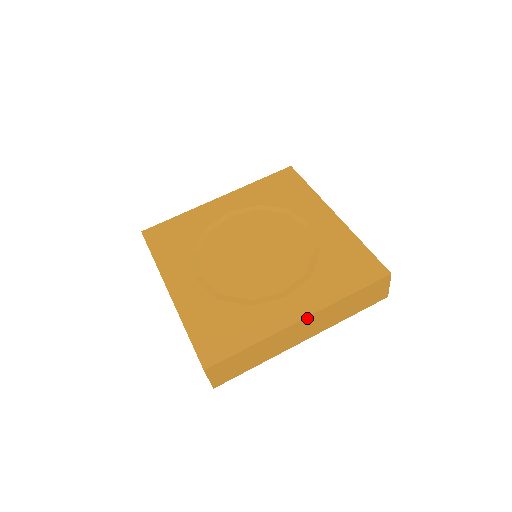
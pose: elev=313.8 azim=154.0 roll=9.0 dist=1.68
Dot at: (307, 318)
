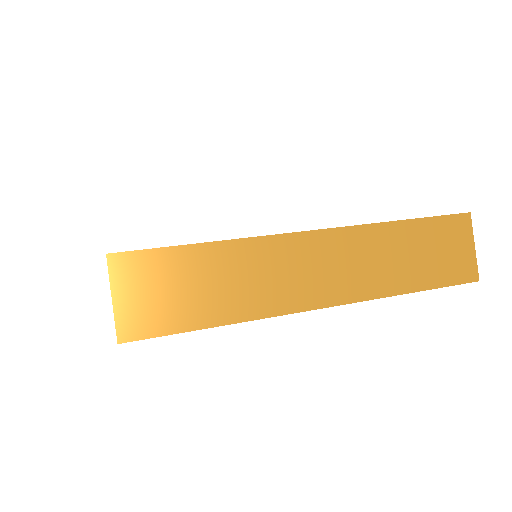
Dot at: (323, 233)
